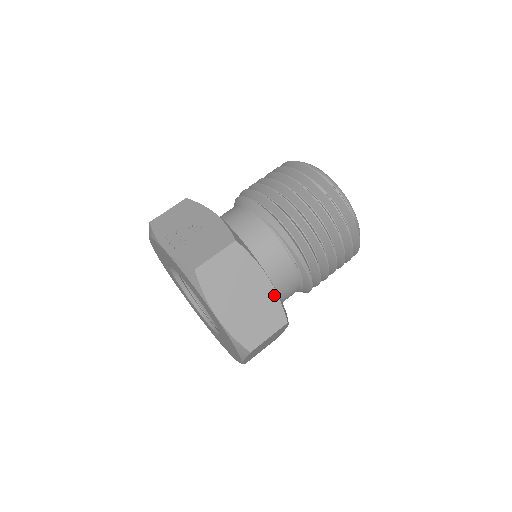
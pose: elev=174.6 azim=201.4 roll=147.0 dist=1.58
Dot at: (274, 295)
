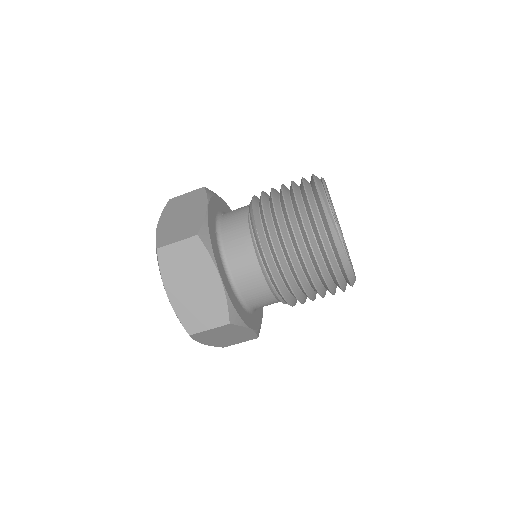
Dot at: (203, 217)
